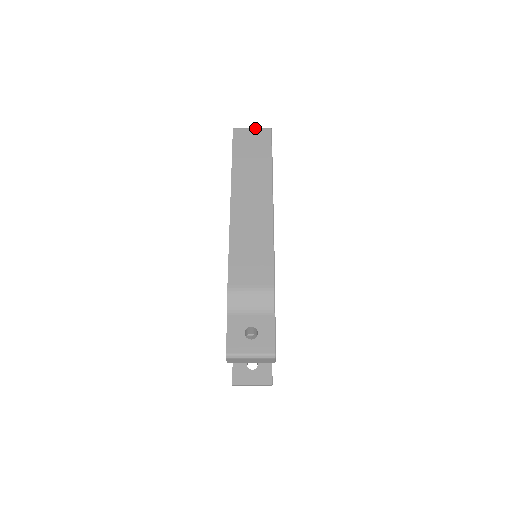
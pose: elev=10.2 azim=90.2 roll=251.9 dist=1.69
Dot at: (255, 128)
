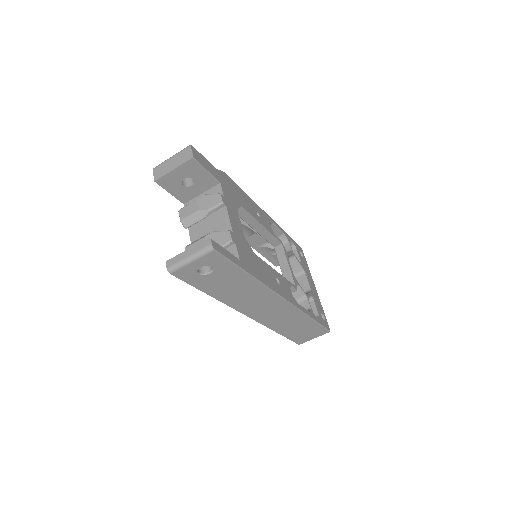
Dot at: occluded
